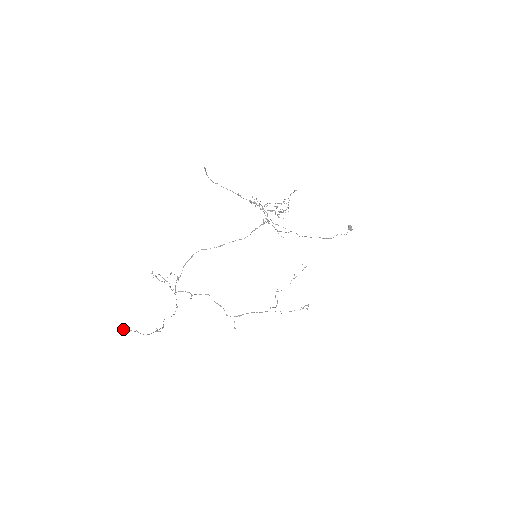
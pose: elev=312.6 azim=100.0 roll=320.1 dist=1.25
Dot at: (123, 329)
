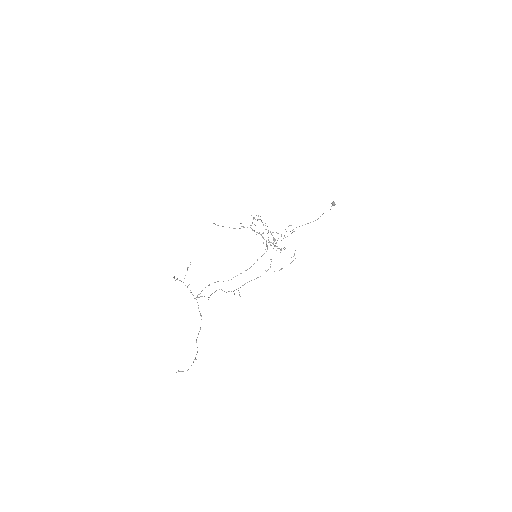
Dot at: occluded
